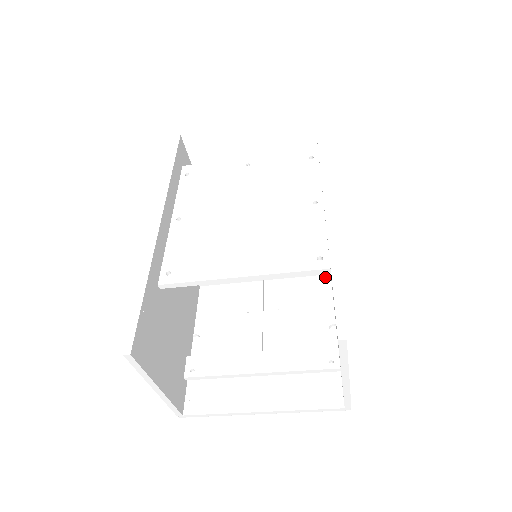
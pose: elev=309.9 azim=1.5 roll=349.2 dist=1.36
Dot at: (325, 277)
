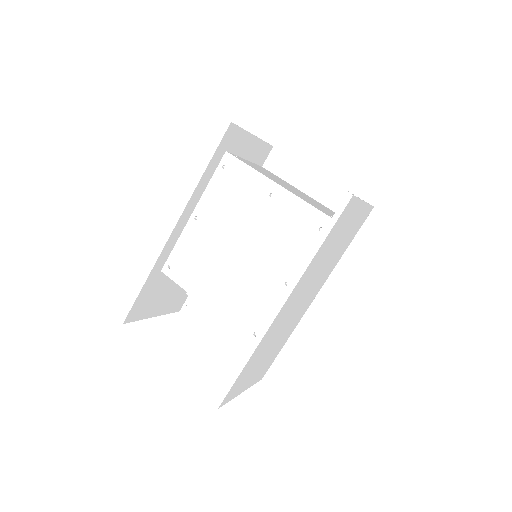
Dot at: occluded
